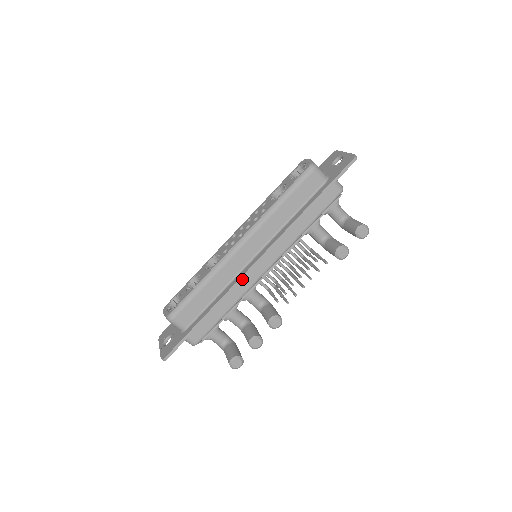
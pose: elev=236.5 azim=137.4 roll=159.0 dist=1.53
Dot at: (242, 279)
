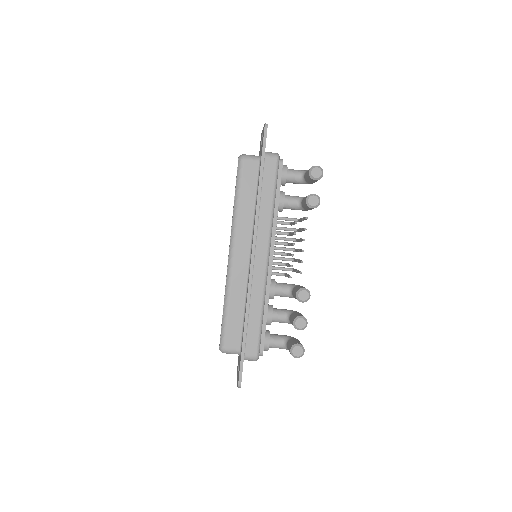
Dot at: (251, 280)
